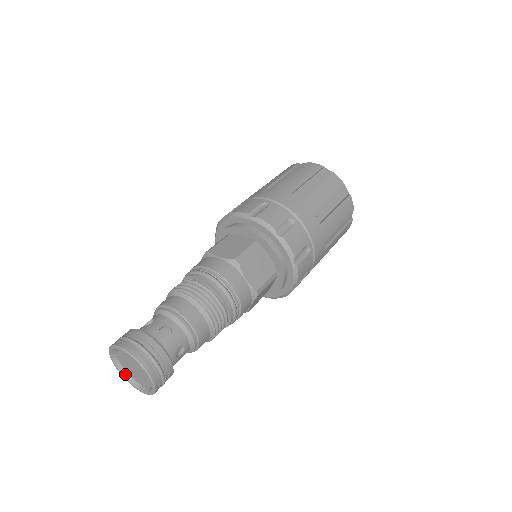
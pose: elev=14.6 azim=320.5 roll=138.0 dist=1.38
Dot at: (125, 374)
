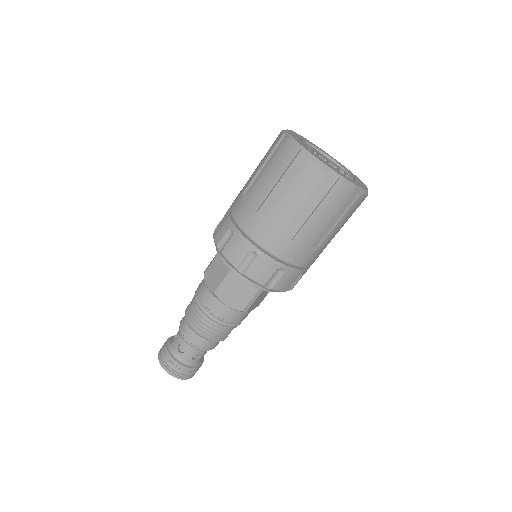
Dot at: occluded
